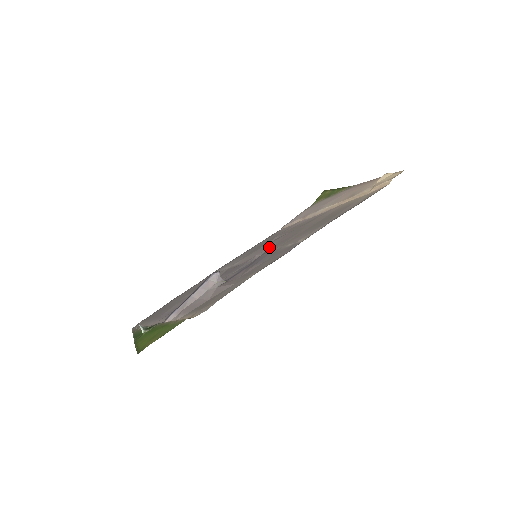
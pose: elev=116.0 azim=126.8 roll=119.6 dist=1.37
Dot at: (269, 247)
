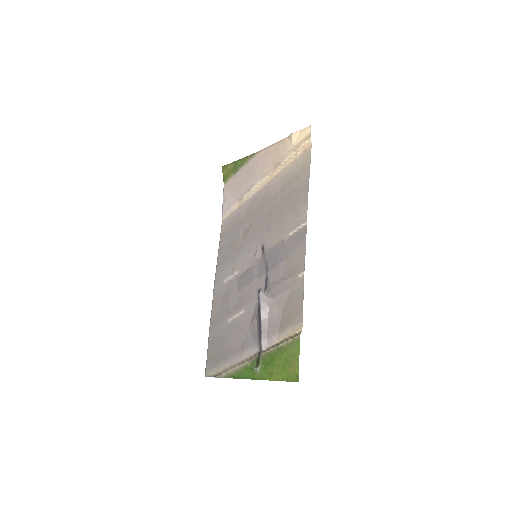
Dot at: (256, 243)
